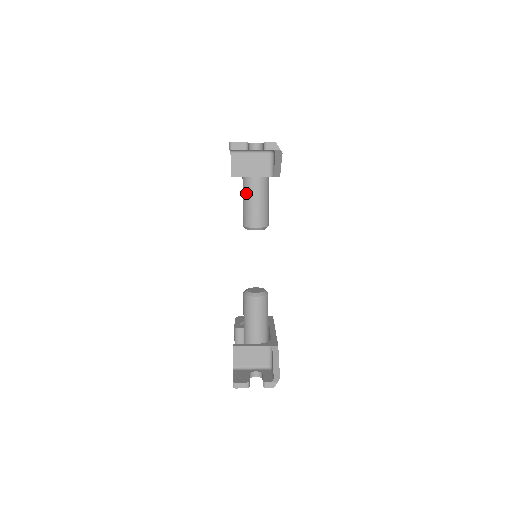
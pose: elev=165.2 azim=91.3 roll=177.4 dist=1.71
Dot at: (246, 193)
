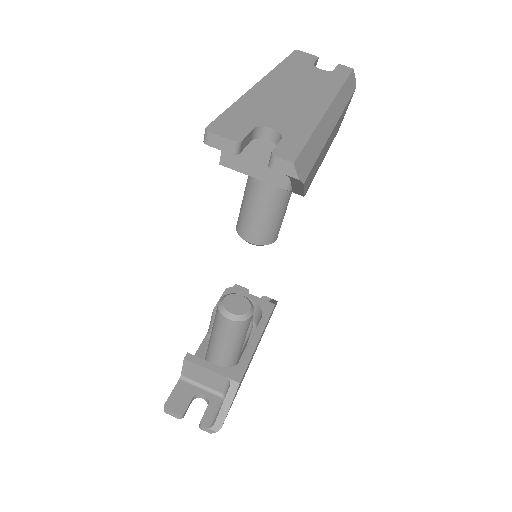
Dot at: (248, 187)
